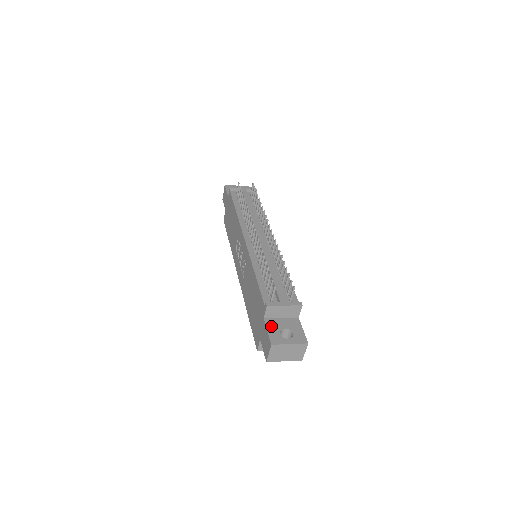
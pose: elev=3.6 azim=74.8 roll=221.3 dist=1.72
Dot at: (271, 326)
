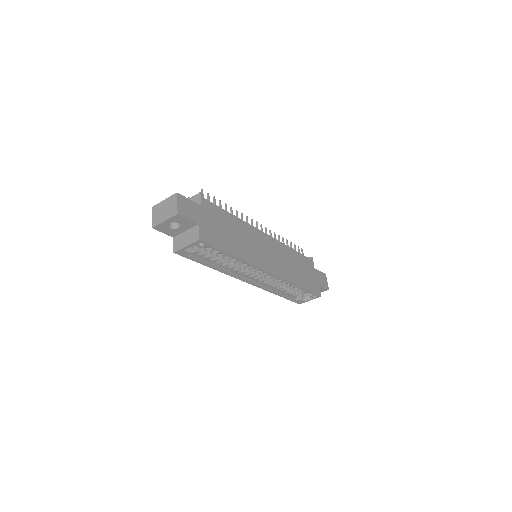
Dot at: occluded
